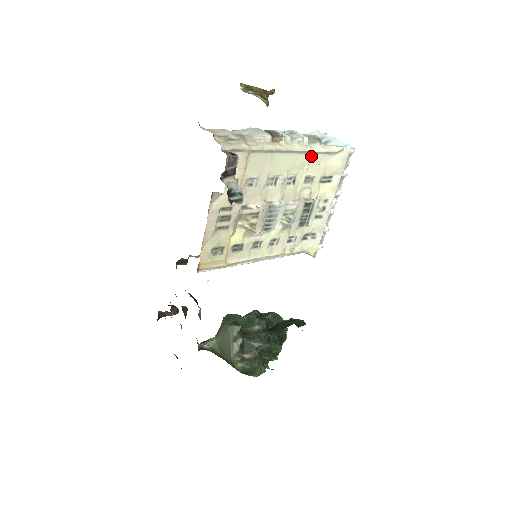
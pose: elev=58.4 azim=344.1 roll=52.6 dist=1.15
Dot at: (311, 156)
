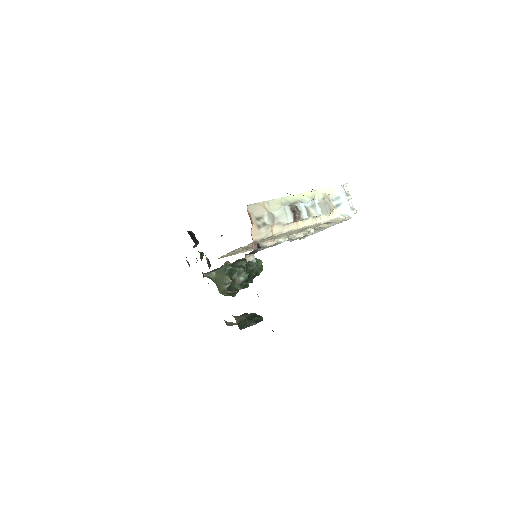
Dot at: occluded
